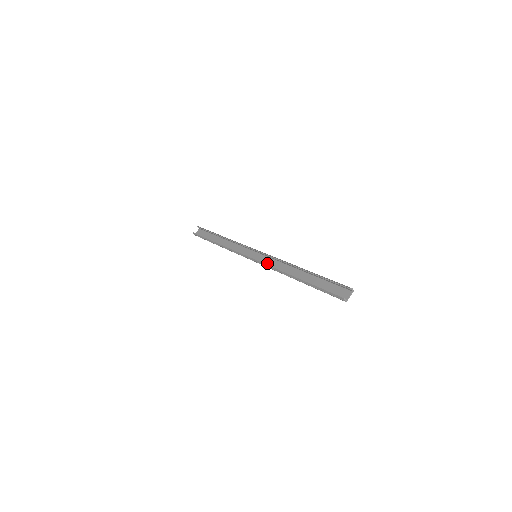
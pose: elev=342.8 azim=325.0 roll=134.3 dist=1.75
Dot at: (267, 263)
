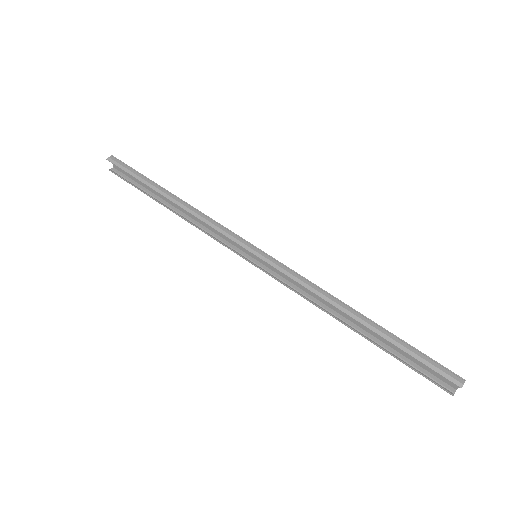
Dot at: (284, 276)
